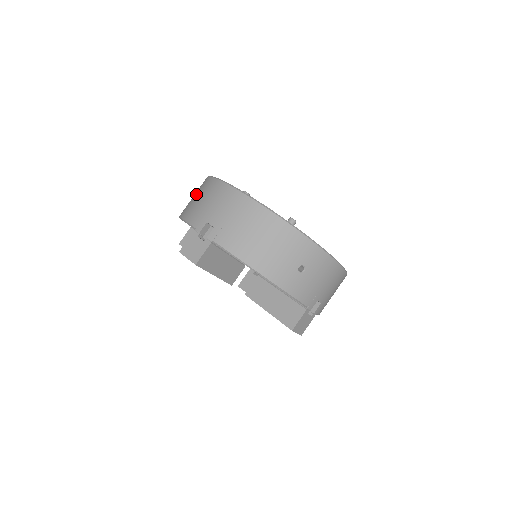
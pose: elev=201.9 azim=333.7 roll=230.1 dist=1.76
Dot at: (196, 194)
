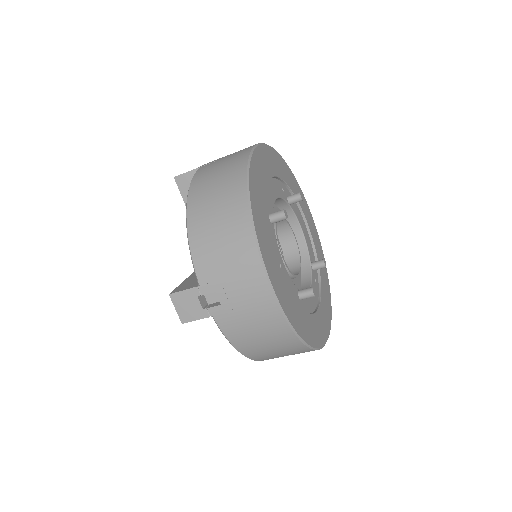
Dot at: (220, 216)
